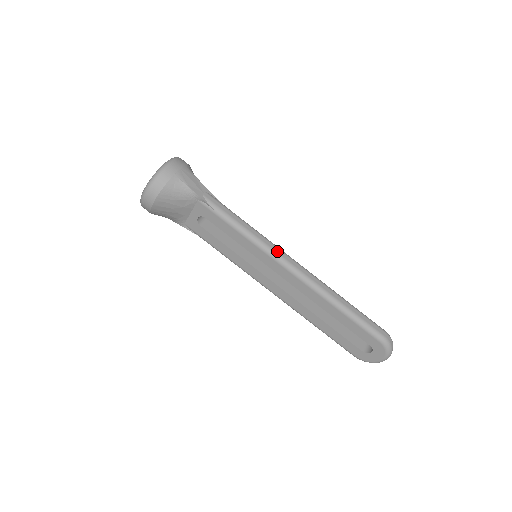
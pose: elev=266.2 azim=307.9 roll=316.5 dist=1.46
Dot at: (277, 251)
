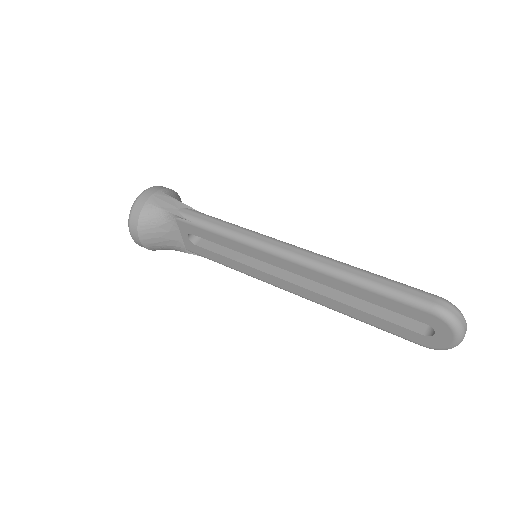
Dot at: (264, 240)
